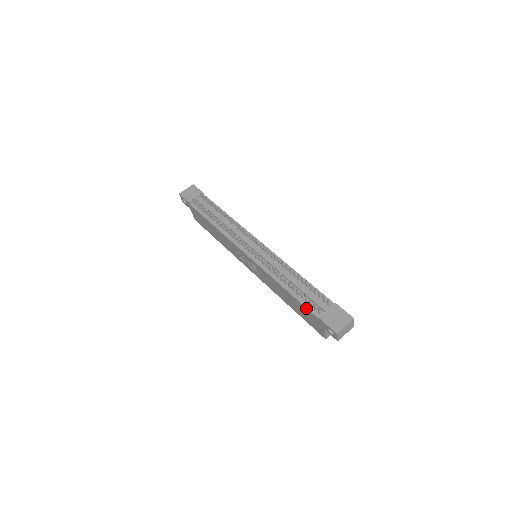
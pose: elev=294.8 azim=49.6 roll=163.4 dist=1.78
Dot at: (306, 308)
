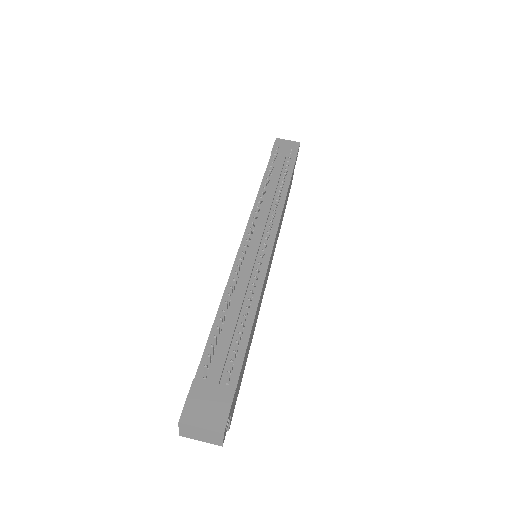
Dot at: (203, 353)
